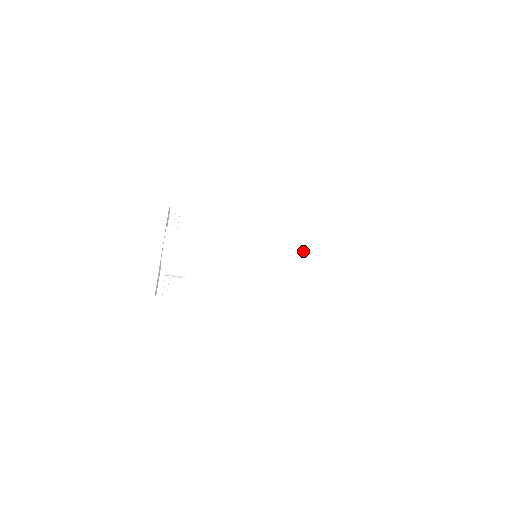
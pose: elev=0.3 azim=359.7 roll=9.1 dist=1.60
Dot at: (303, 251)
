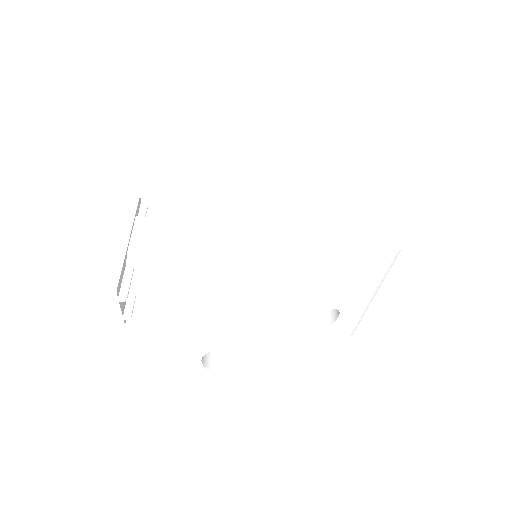
Dot at: (323, 197)
